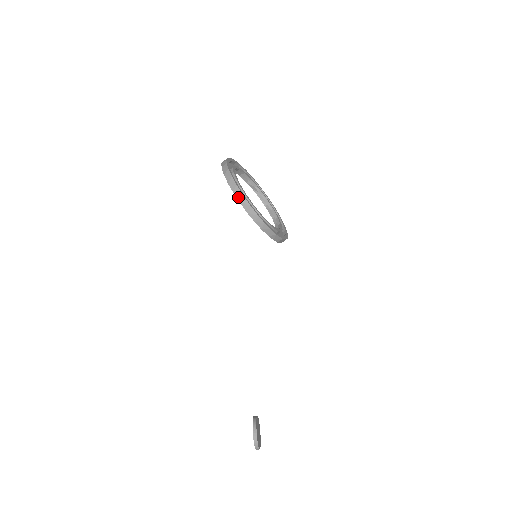
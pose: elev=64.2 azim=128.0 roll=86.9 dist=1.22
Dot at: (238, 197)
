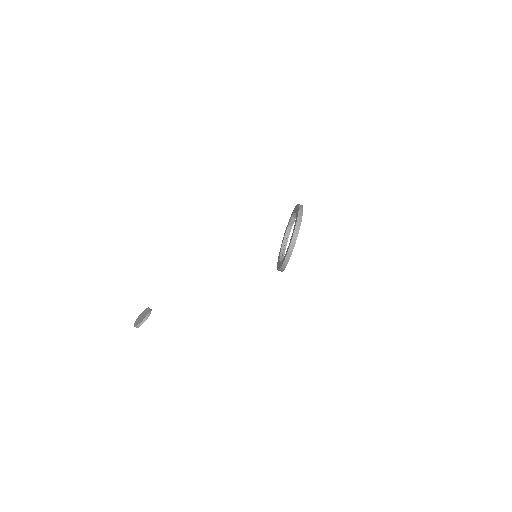
Dot at: (292, 243)
